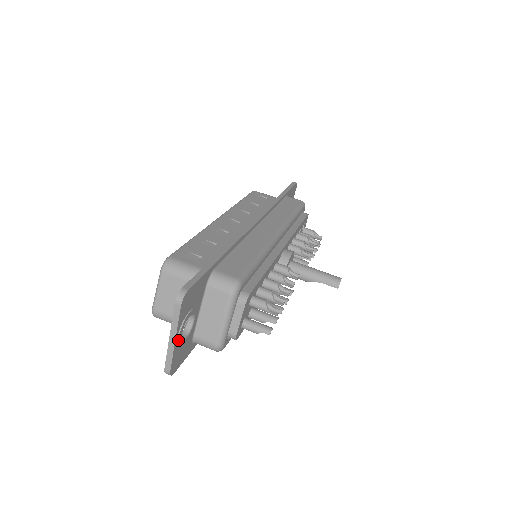
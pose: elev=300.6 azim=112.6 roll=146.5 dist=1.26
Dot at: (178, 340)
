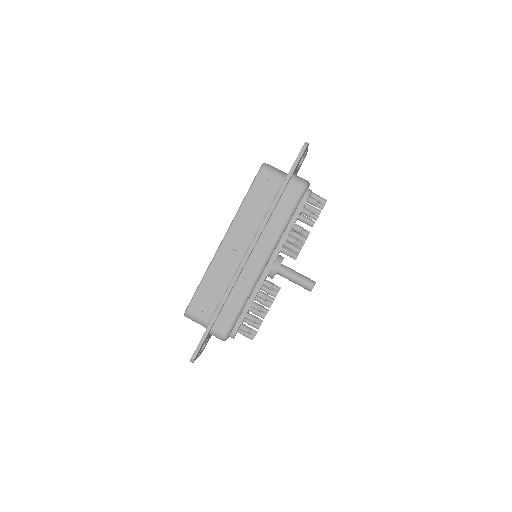
Dot at: occluded
